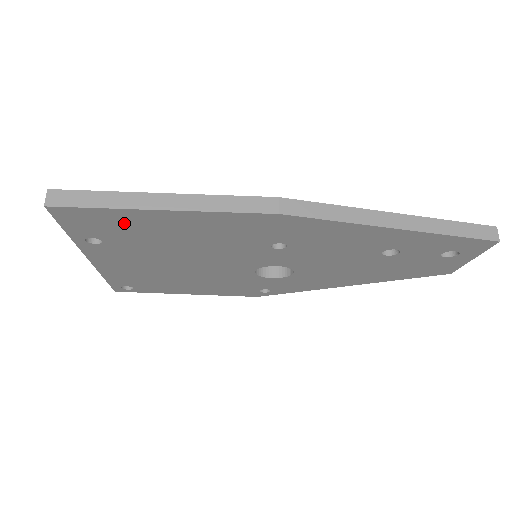
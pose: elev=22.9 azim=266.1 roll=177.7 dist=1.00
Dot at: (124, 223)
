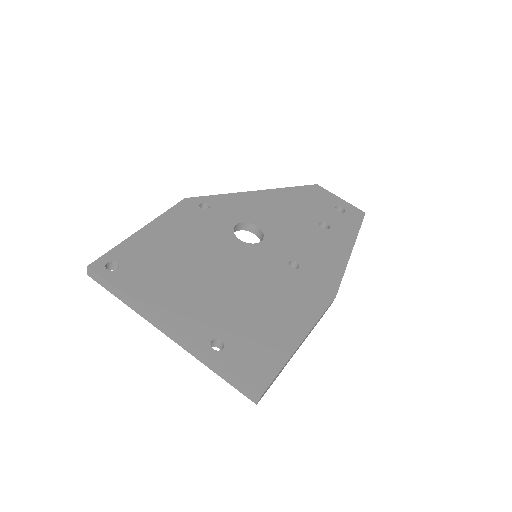
Dot at: occluded
